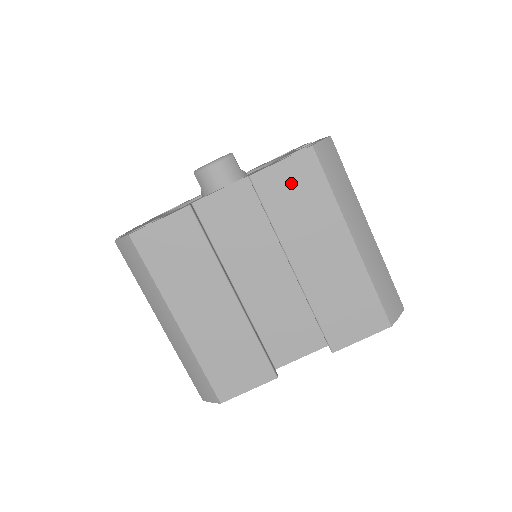
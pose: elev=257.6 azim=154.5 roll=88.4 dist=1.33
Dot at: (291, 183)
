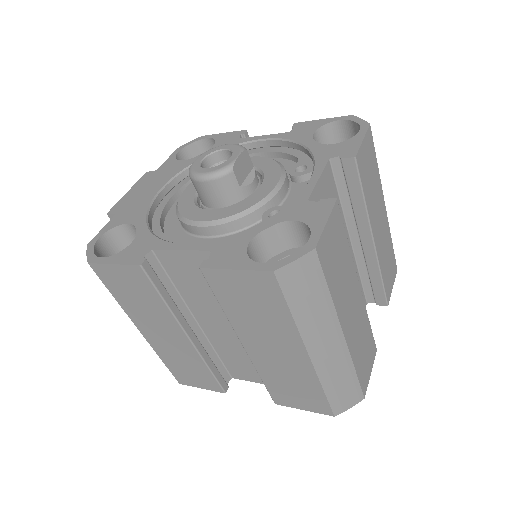
Dot at: (245, 291)
